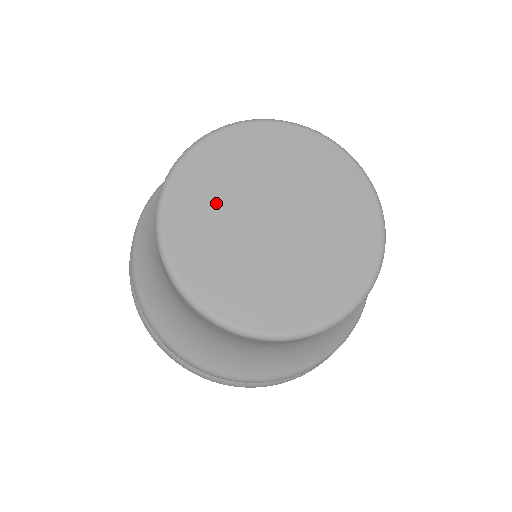
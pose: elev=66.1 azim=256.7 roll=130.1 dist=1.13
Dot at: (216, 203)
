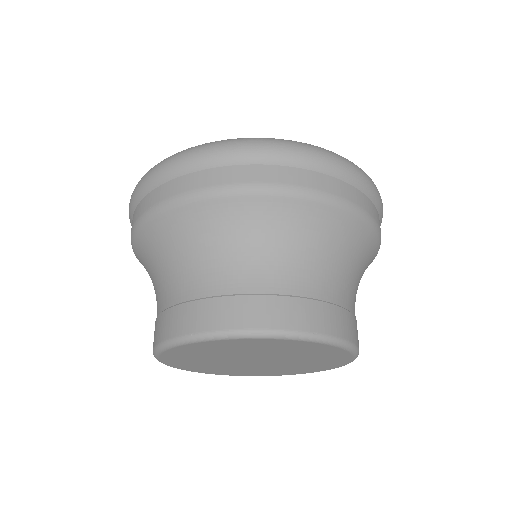
Dot at: (203, 358)
